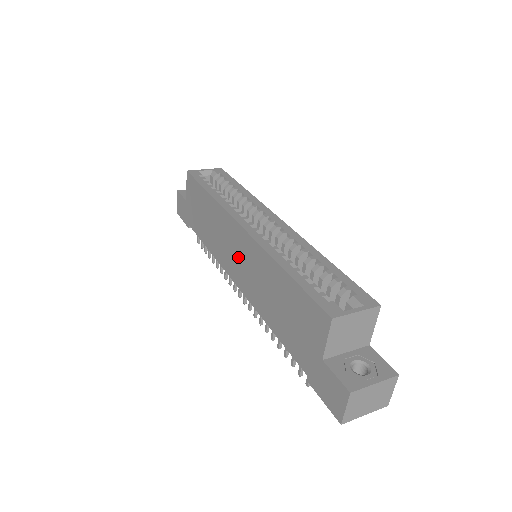
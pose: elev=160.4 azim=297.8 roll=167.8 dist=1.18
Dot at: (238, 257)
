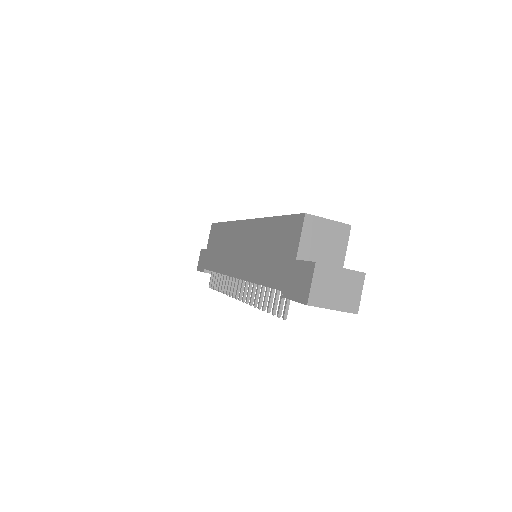
Dot at: (240, 249)
